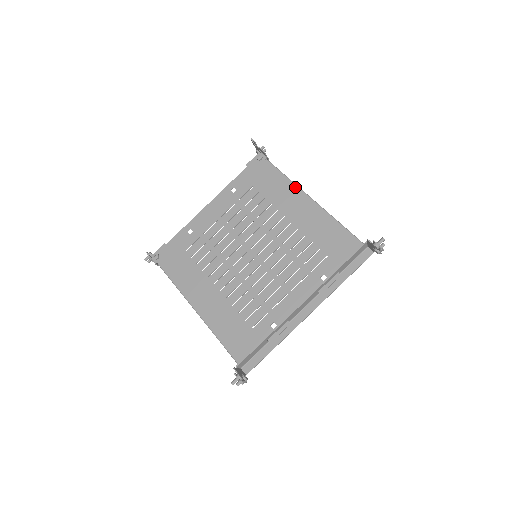
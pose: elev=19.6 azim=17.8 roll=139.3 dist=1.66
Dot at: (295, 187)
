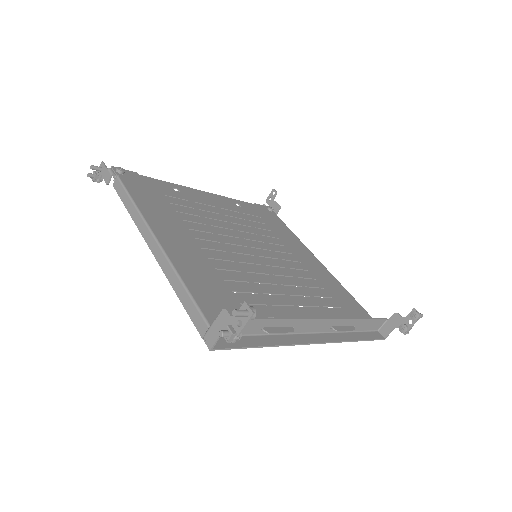
Dot at: (305, 246)
